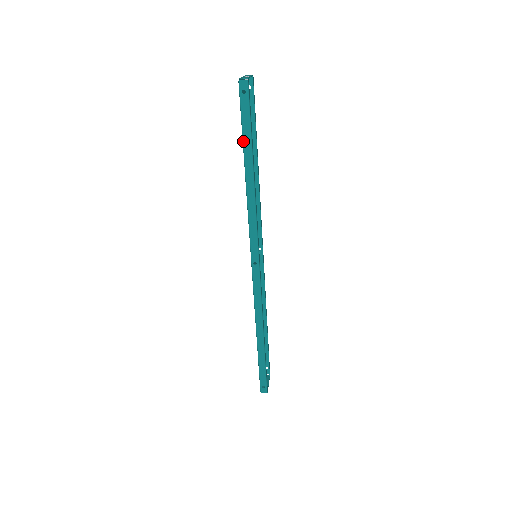
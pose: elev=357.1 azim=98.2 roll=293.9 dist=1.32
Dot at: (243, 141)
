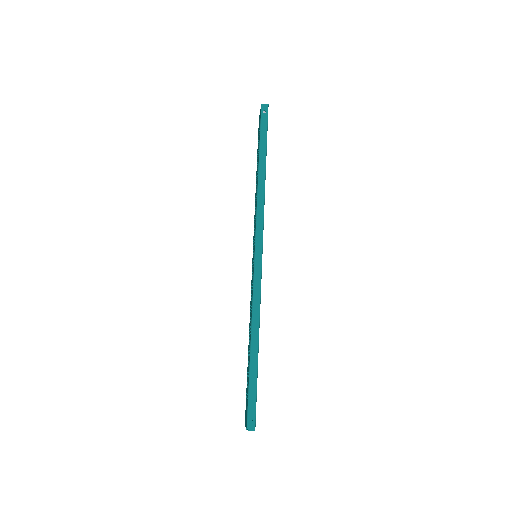
Dot at: (260, 145)
